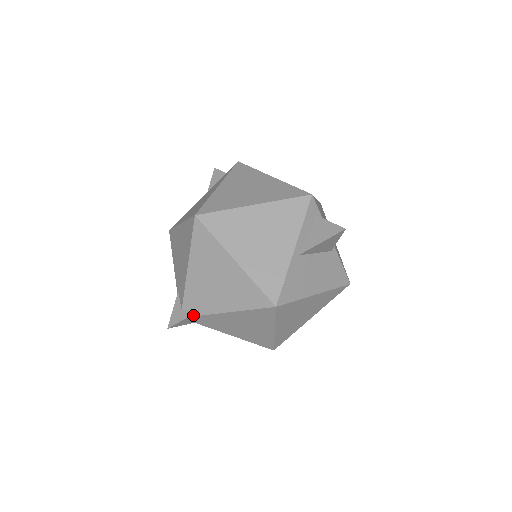
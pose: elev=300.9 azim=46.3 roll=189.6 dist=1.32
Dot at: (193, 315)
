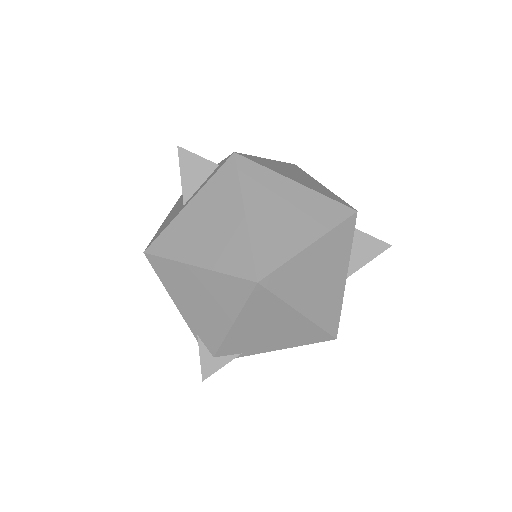
Dot at: (229, 359)
